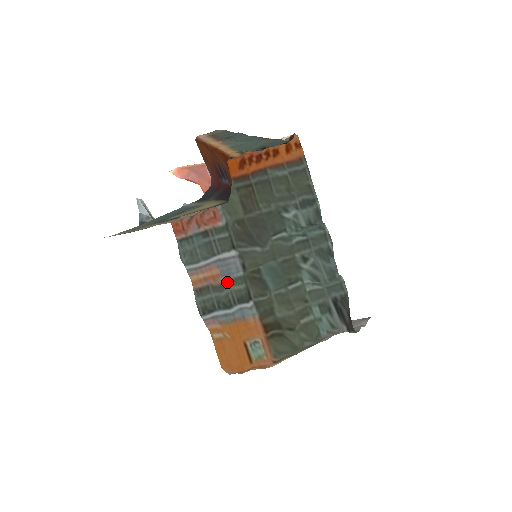
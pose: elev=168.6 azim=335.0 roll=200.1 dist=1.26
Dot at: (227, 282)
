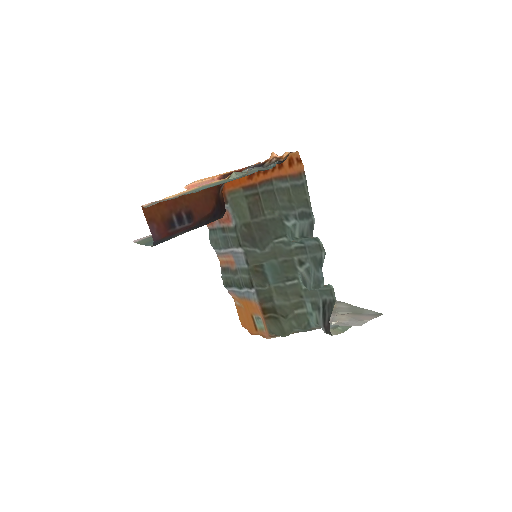
Dot at: (238, 269)
